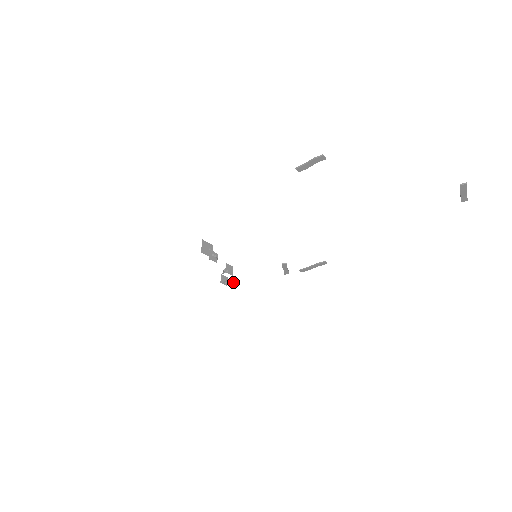
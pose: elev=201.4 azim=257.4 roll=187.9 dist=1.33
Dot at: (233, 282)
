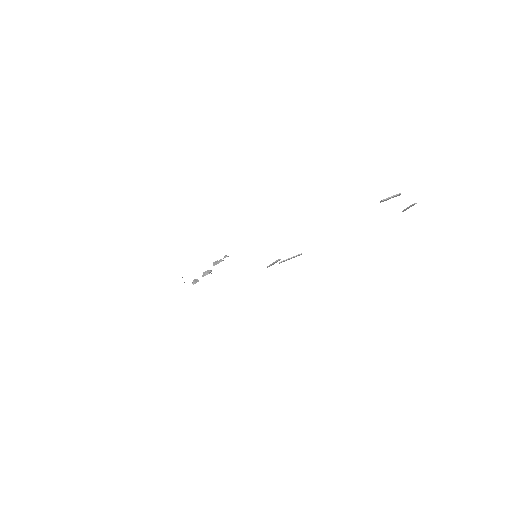
Dot at: (198, 280)
